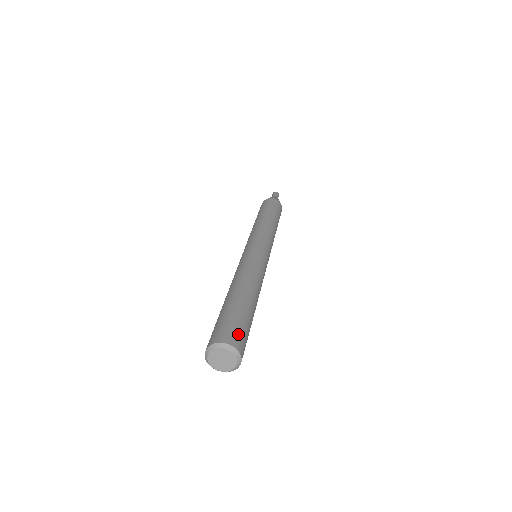
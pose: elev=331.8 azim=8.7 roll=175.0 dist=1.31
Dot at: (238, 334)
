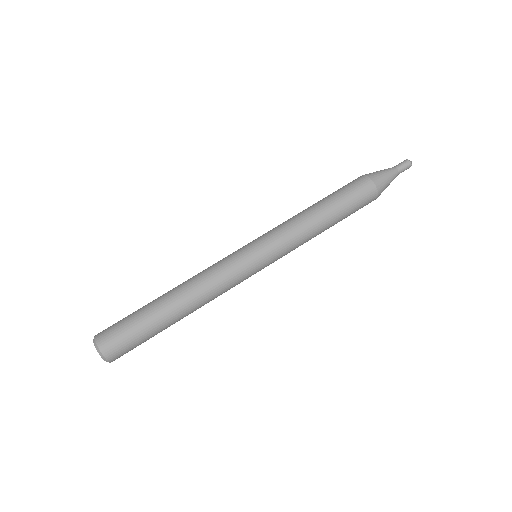
Dot at: (124, 352)
